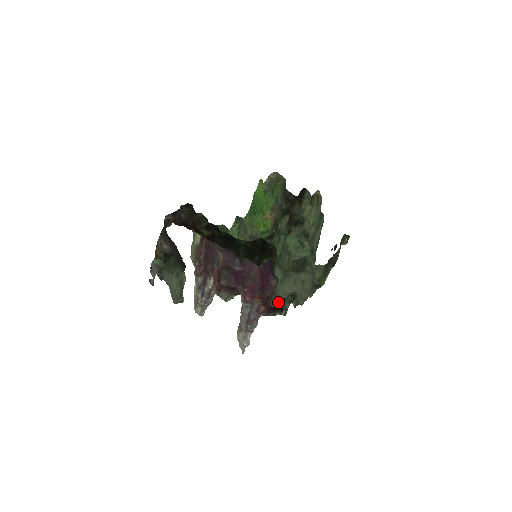
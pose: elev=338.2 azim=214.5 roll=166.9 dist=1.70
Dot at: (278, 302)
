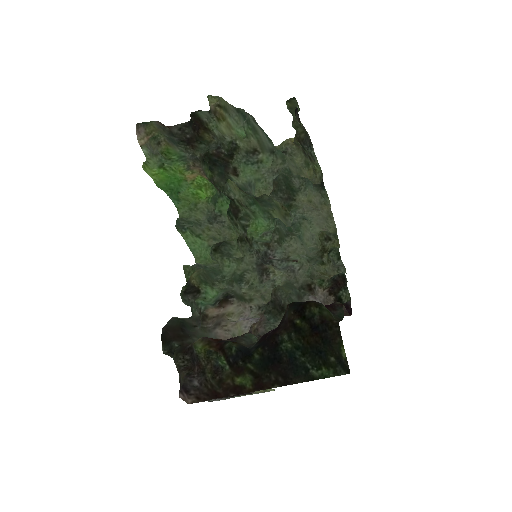
Dot at: (321, 261)
